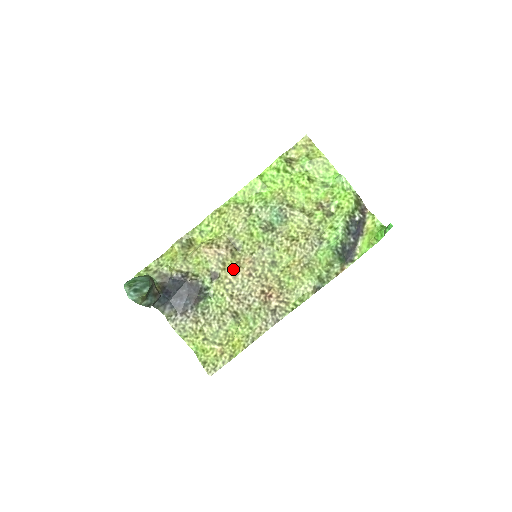
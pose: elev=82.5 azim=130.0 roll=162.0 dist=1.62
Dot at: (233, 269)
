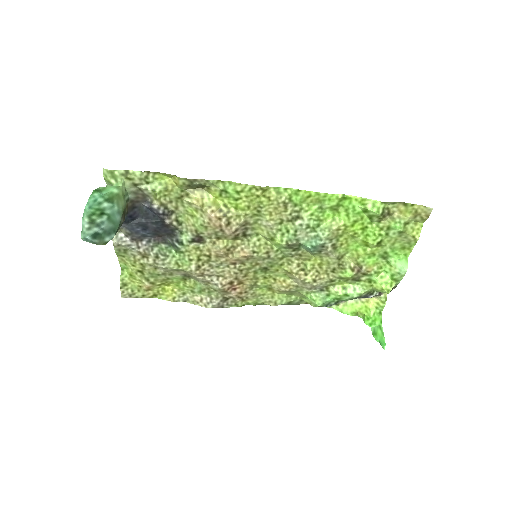
Dot at: (223, 251)
